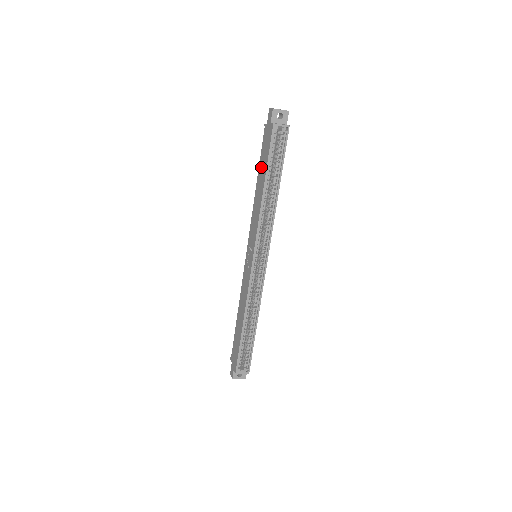
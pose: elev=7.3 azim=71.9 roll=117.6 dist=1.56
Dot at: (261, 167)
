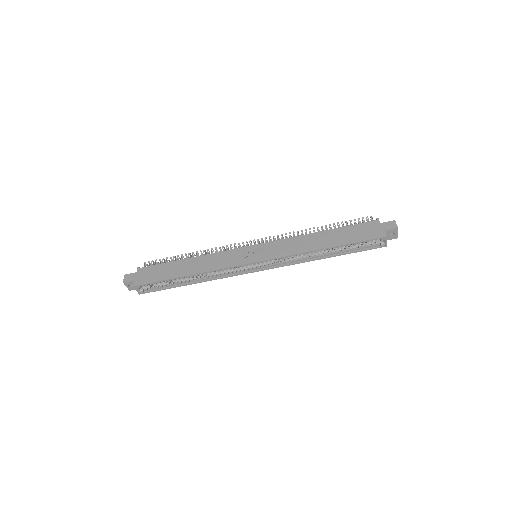
Dot at: (341, 233)
